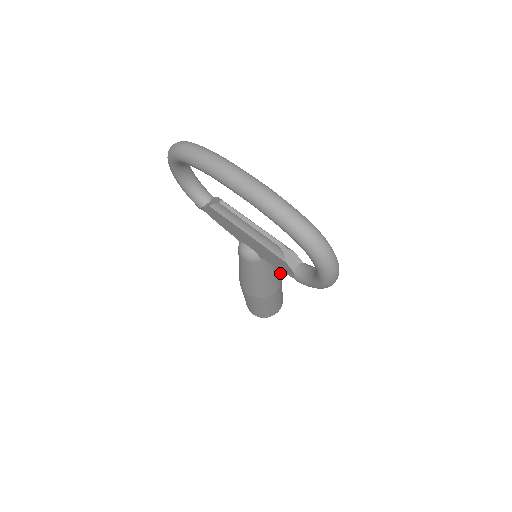
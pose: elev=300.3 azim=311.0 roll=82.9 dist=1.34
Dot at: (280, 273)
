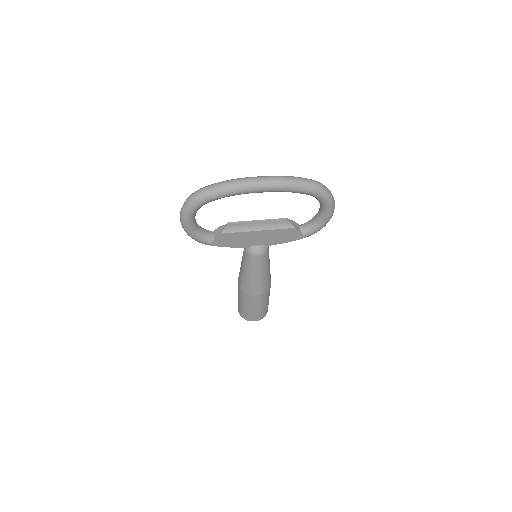
Dot at: occluded
